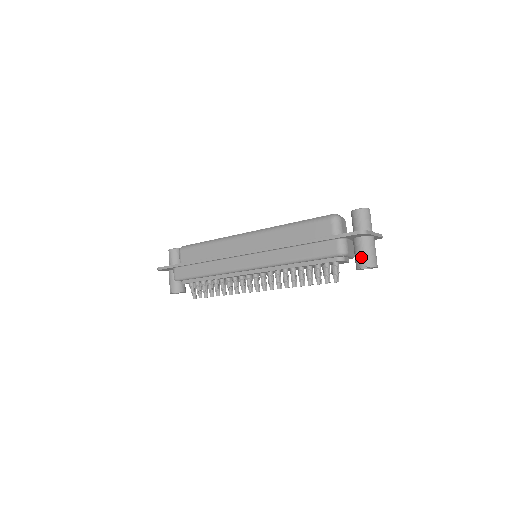
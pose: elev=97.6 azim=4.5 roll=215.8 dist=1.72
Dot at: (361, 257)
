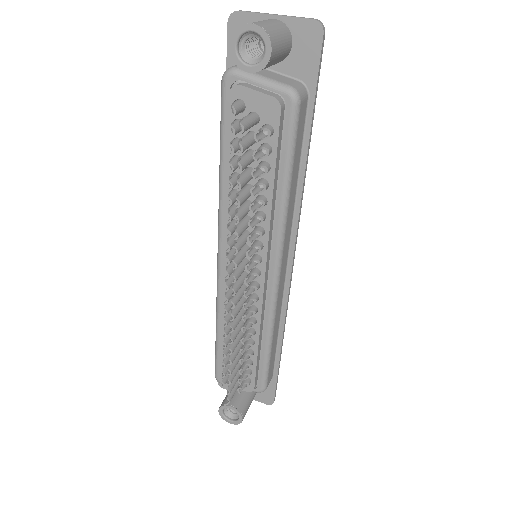
Dot at: occluded
